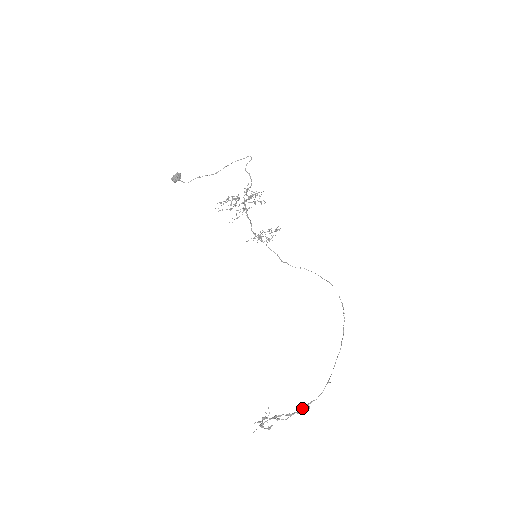
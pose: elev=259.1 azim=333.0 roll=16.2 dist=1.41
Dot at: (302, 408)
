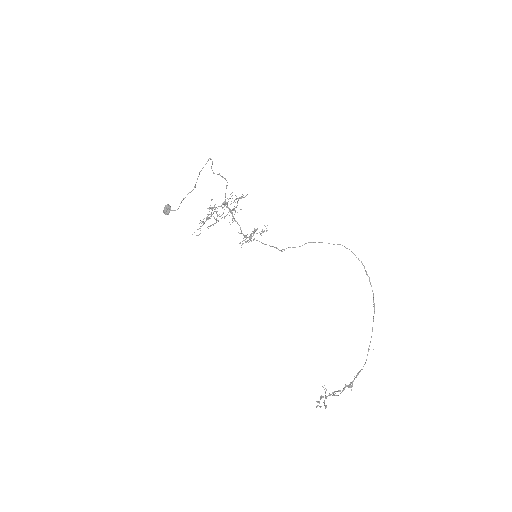
Dot at: (345, 386)
